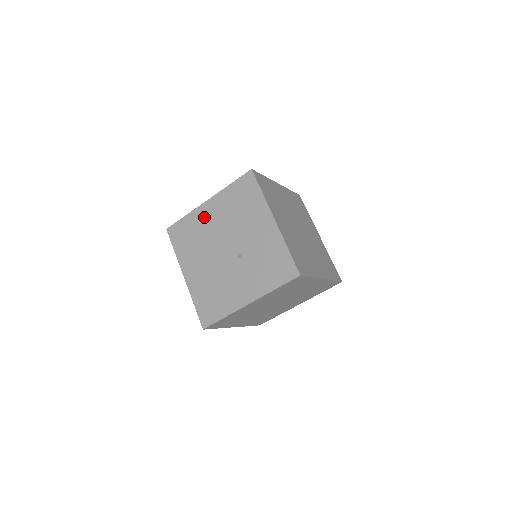
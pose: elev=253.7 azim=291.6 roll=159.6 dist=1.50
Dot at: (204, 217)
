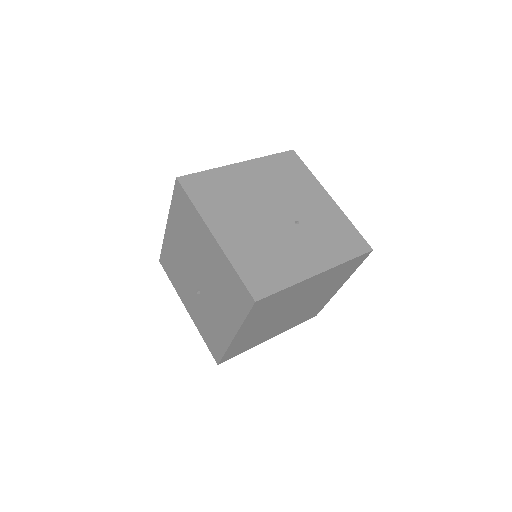
Dot at: (238, 177)
